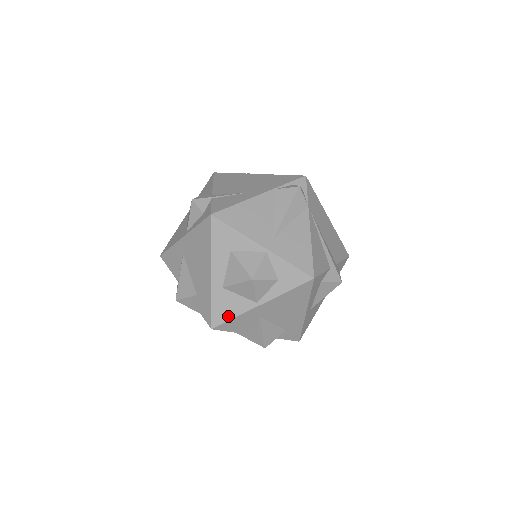
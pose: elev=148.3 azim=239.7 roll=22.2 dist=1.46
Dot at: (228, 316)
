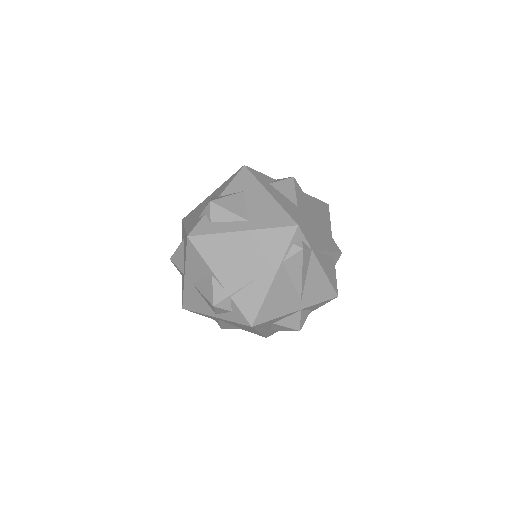
Dot at: (277, 331)
